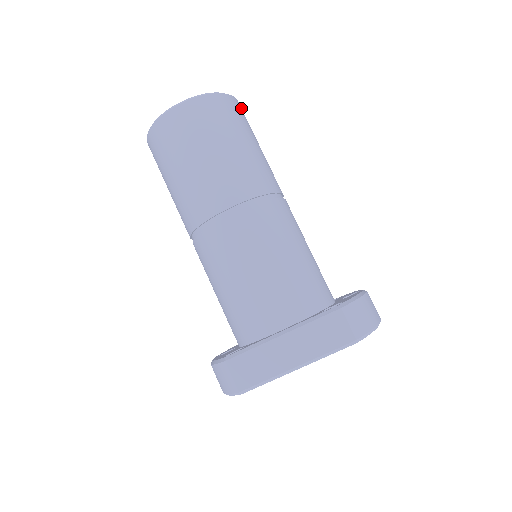
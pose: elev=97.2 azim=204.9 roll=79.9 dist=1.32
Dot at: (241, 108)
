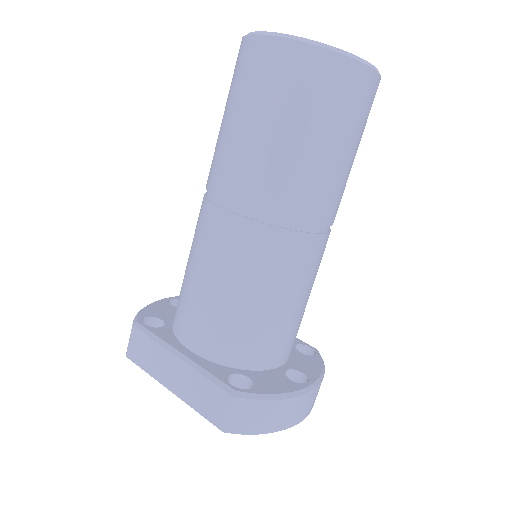
Dot at: (370, 84)
